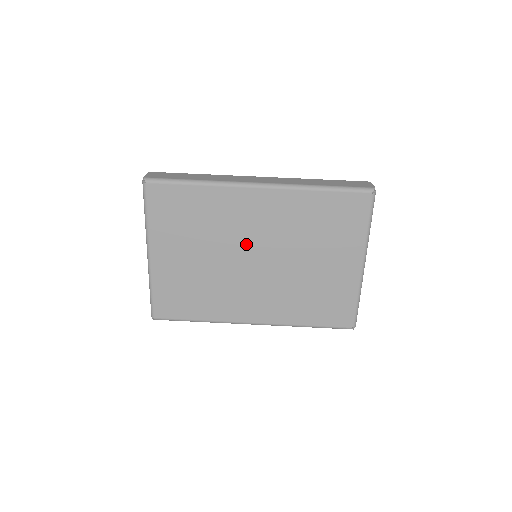
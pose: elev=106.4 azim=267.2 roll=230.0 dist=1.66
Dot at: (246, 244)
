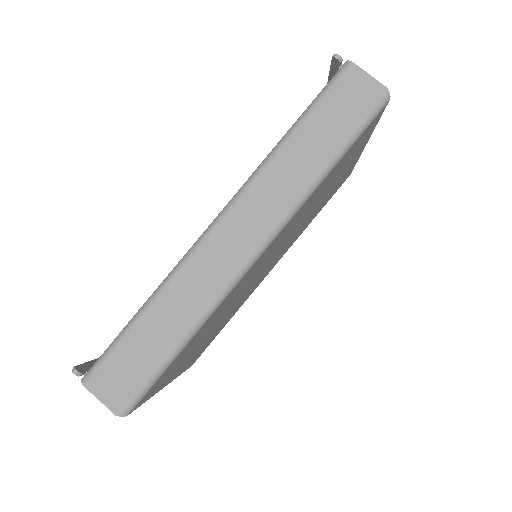
Dot at: (255, 276)
